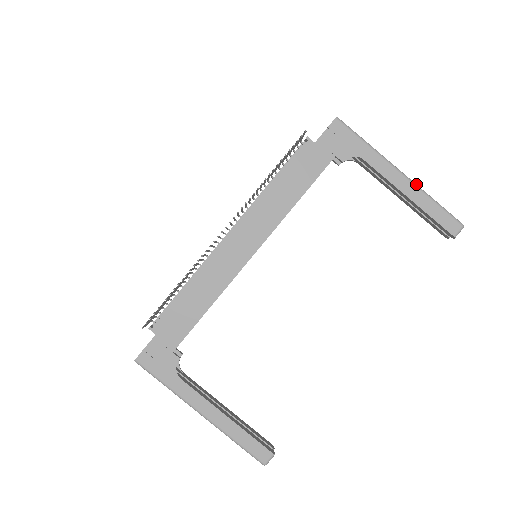
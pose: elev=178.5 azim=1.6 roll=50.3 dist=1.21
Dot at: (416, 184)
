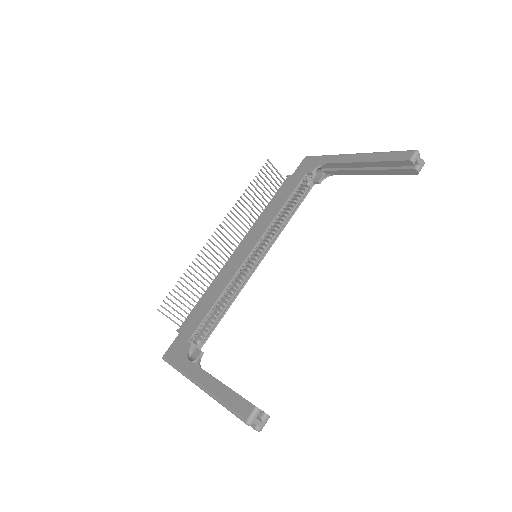
Dot at: (368, 153)
